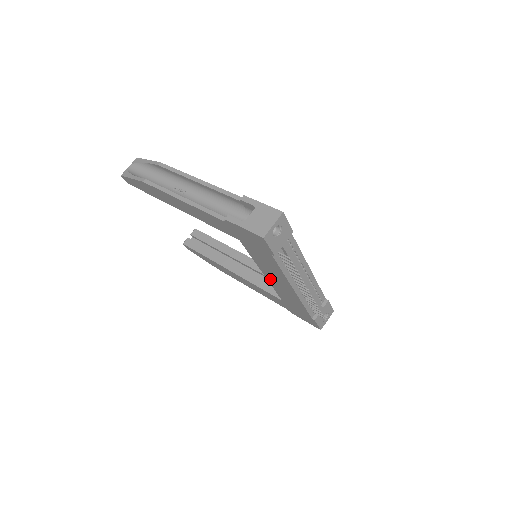
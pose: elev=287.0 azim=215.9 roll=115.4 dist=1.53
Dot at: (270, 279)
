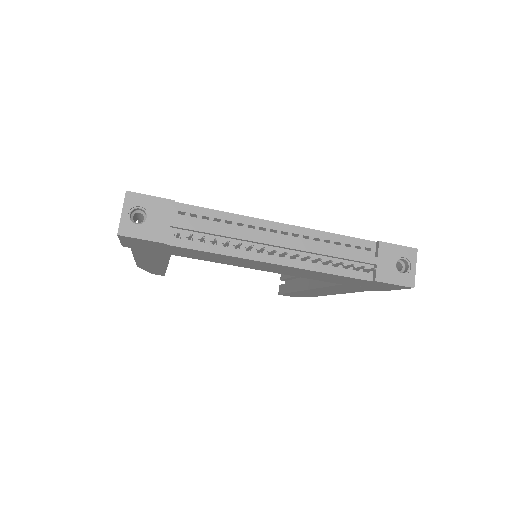
Dot at: (269, 270)
